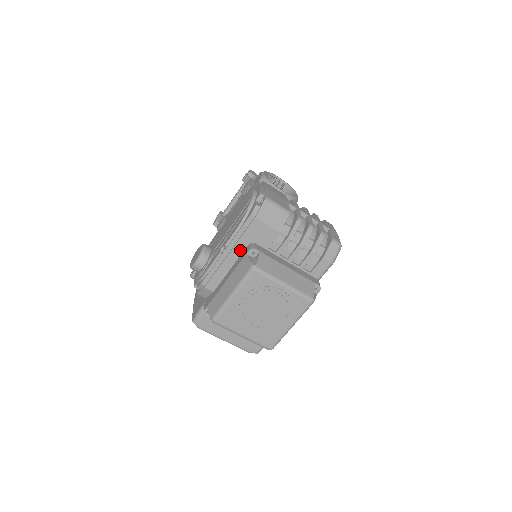
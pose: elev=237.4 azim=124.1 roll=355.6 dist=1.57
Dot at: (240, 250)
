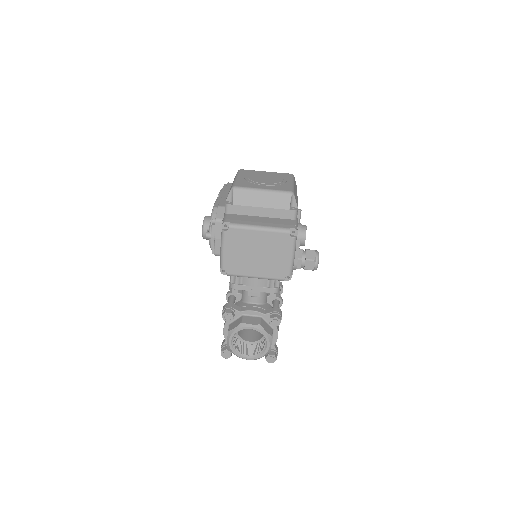
Dot at: occluded
